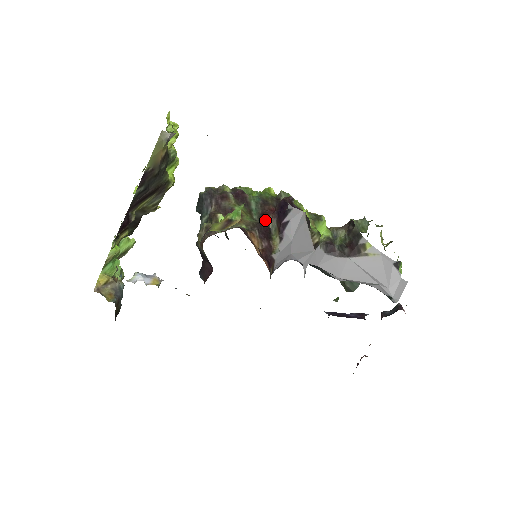
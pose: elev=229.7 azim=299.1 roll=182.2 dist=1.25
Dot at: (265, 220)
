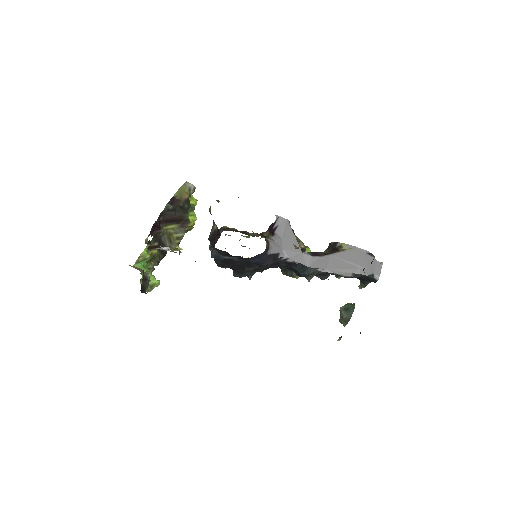
Dot at: (260, 233)
